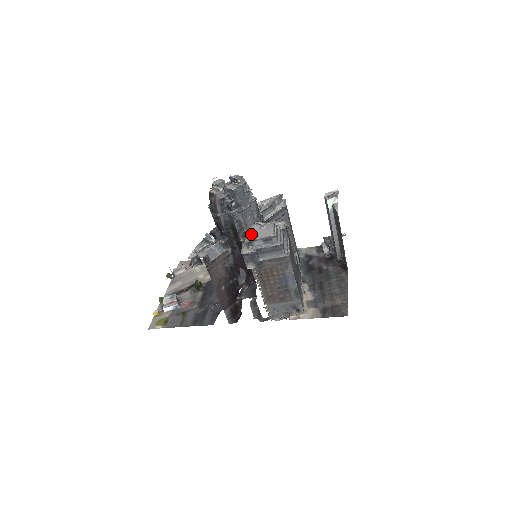
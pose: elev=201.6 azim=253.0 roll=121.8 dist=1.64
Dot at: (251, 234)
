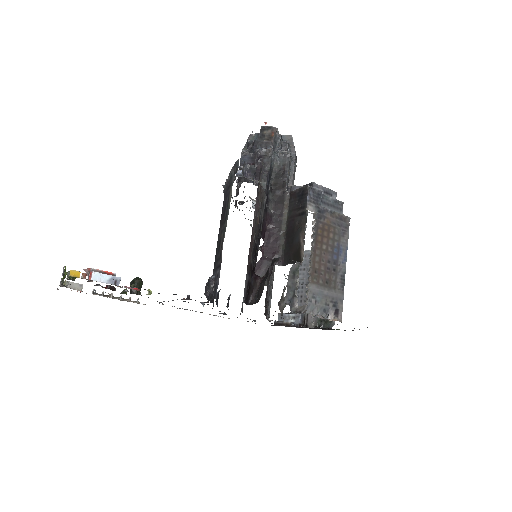
Dot at: (304, 185)
